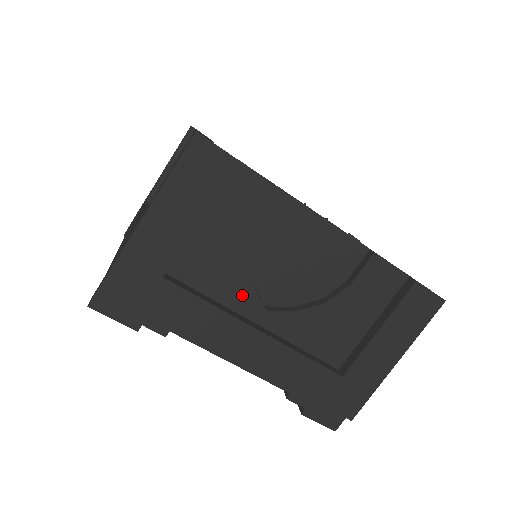
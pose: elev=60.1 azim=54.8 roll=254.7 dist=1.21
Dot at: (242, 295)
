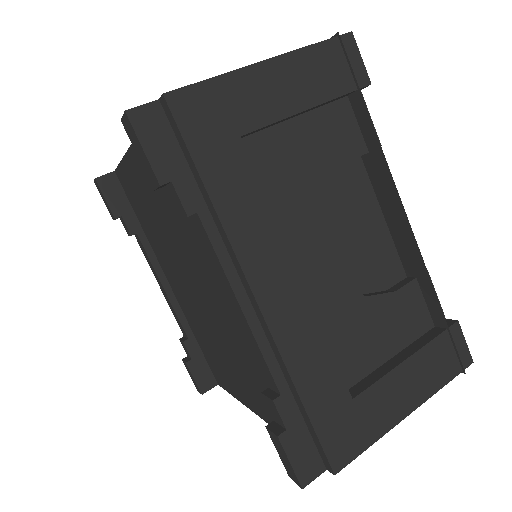
Dot at: (294, 228)
